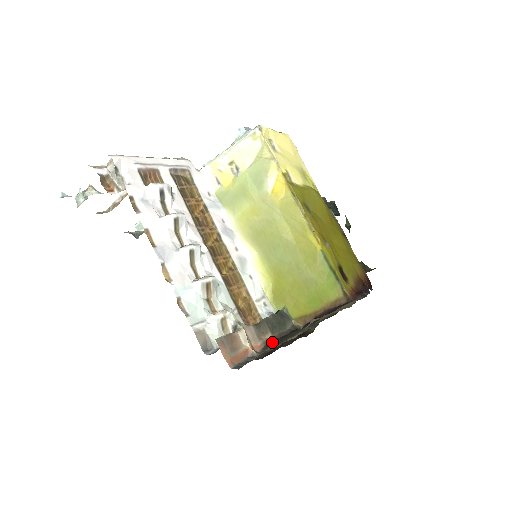
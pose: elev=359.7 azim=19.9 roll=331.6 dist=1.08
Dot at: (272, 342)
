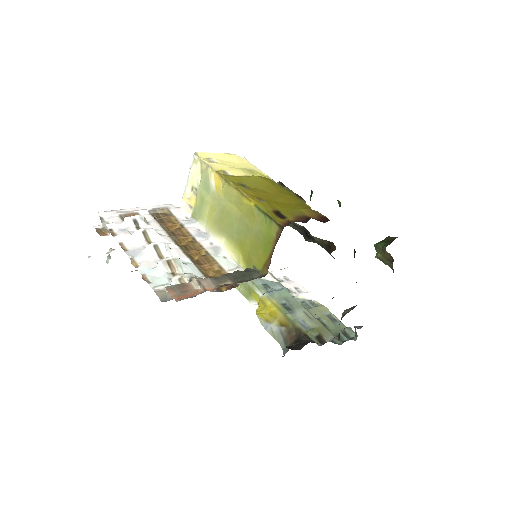
Dot at: occluded
